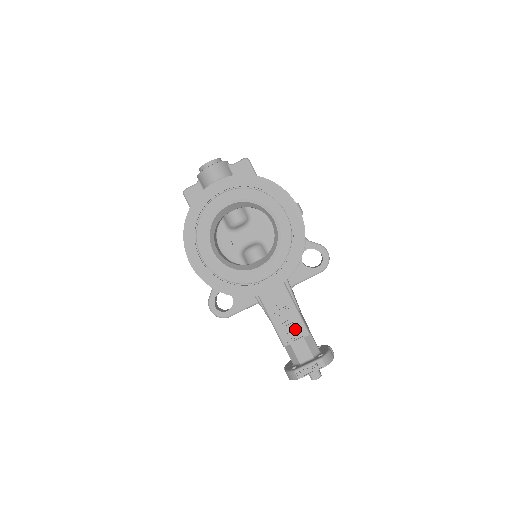
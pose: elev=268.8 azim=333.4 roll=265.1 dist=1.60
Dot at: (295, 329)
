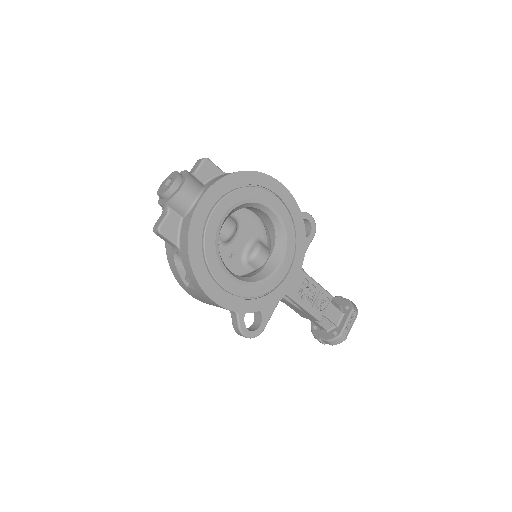
Dot at: (321, 300)
